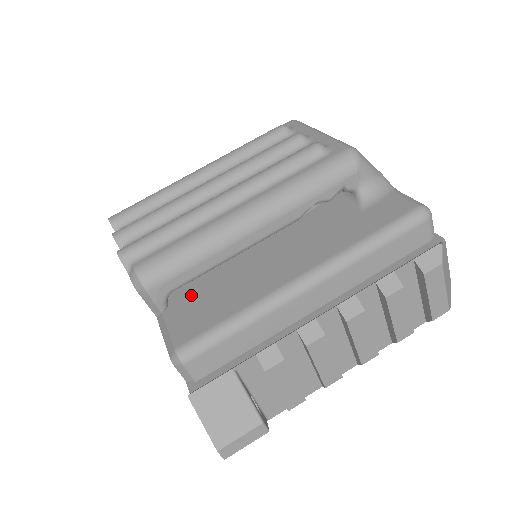
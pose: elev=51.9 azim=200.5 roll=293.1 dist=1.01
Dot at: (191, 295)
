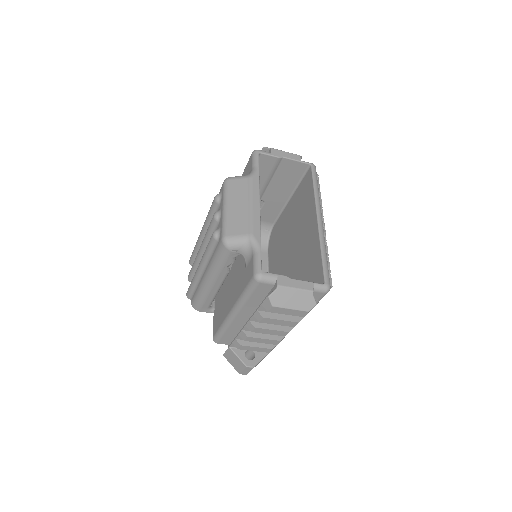
Dot at: (217, 306)
